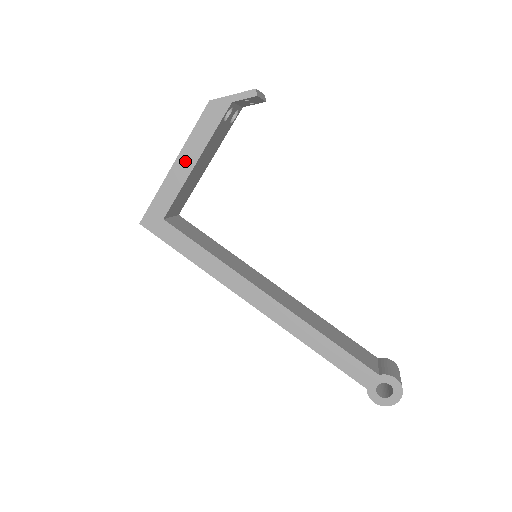
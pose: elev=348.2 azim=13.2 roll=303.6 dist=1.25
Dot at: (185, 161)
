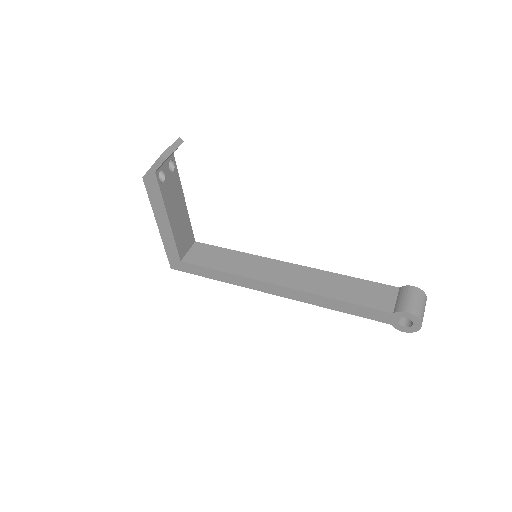
Dot at: (162, 222)
